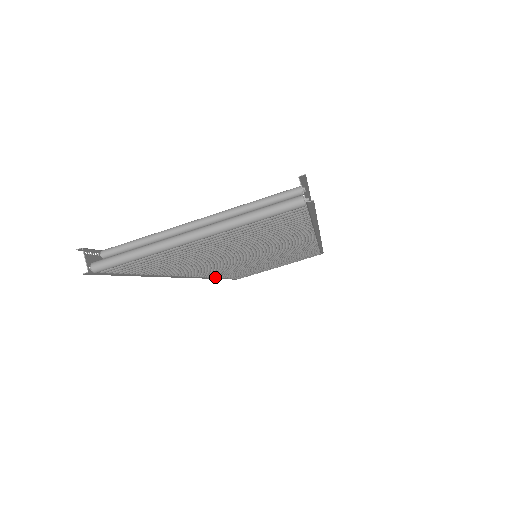
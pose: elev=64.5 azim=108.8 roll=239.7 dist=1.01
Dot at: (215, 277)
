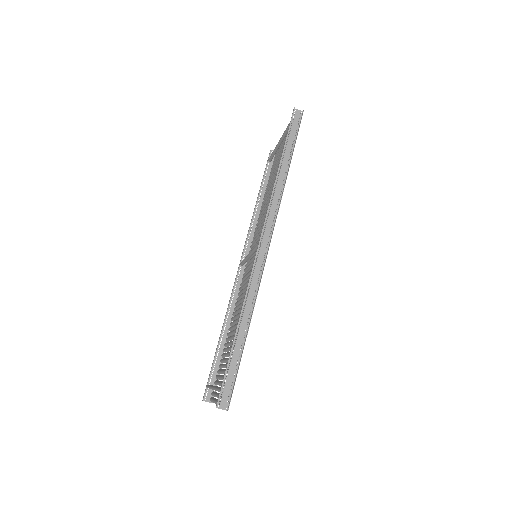
Dot at: occluded
